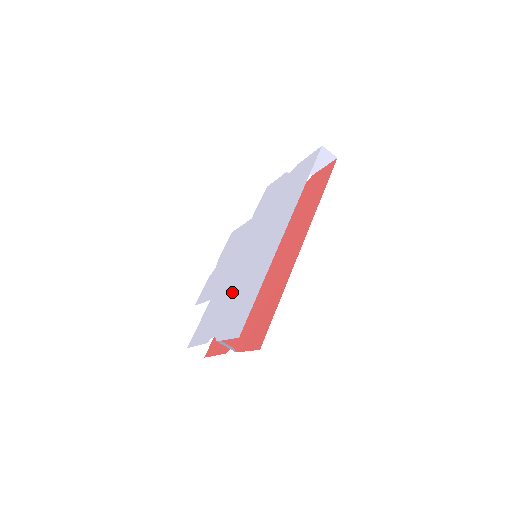
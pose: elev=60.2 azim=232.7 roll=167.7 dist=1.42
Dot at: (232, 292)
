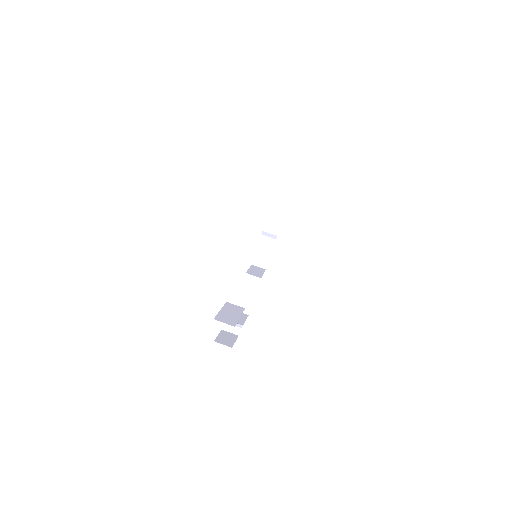
Dot at: occluded
